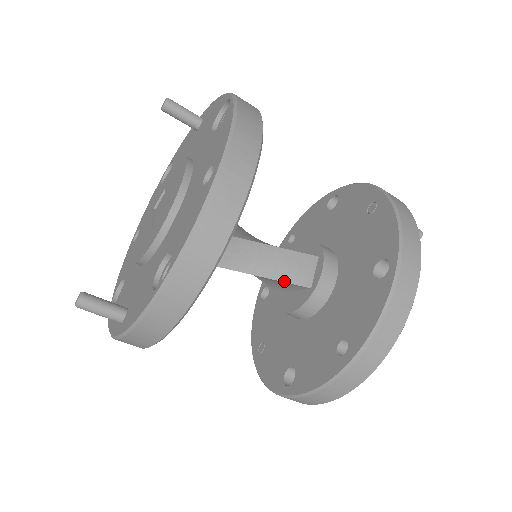
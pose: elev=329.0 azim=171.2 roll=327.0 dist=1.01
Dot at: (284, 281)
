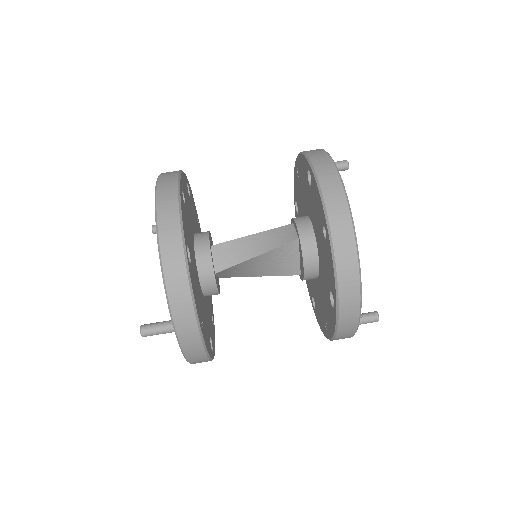
Dot at: (276, 247)
